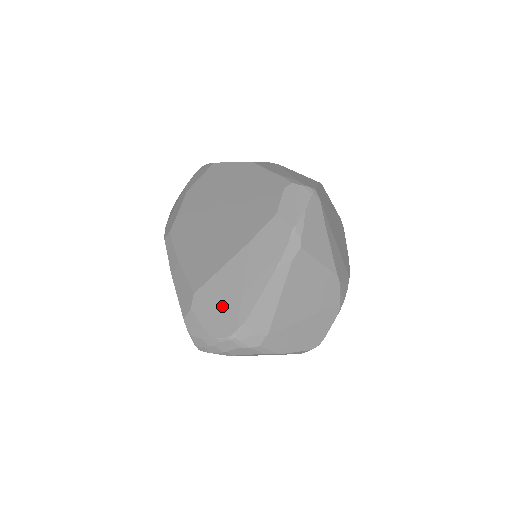
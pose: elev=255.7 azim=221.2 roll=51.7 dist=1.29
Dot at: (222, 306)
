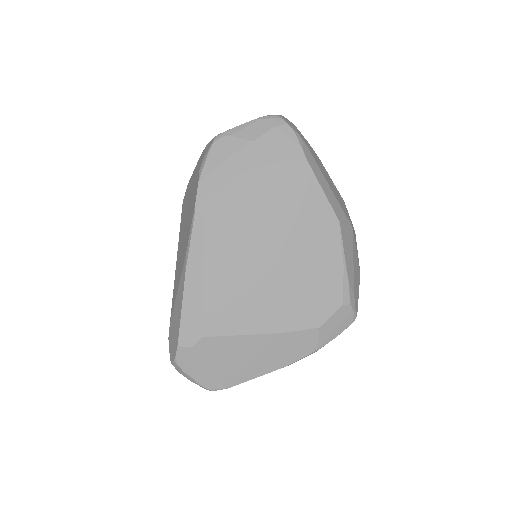
Dot at: (221, 365)
